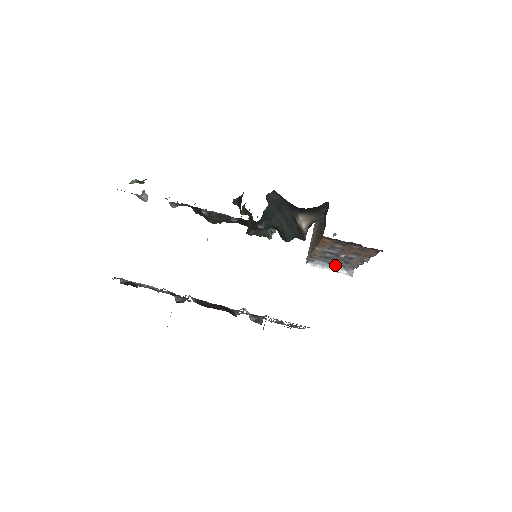
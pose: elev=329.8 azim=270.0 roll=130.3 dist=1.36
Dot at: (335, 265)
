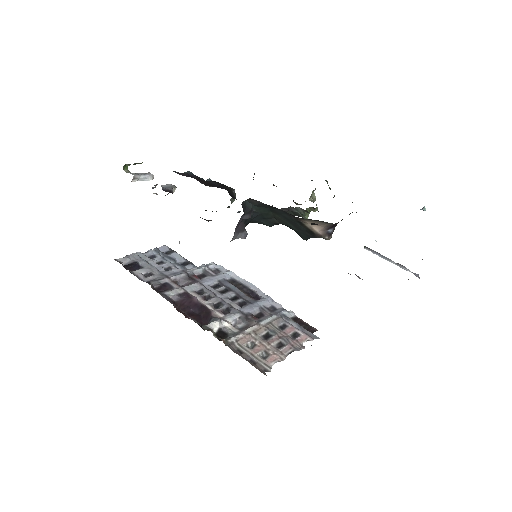
Dot at: occluded
